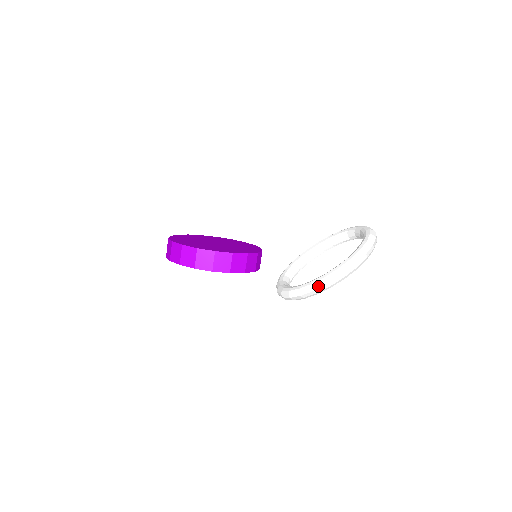
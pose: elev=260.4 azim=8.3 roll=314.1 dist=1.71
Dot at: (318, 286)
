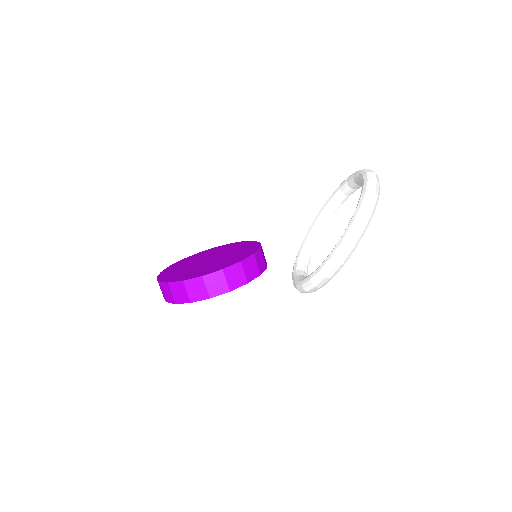
Dot at: (328, 270)
